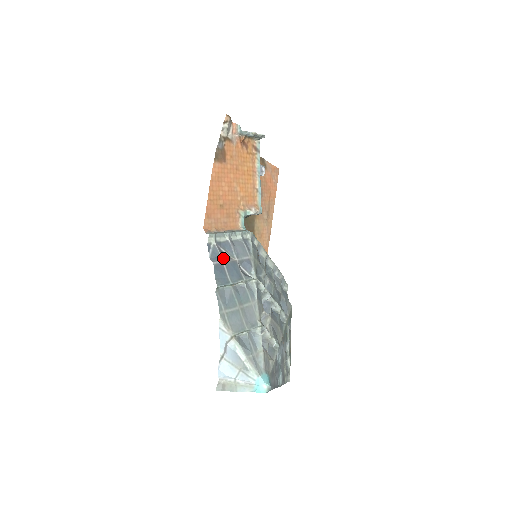
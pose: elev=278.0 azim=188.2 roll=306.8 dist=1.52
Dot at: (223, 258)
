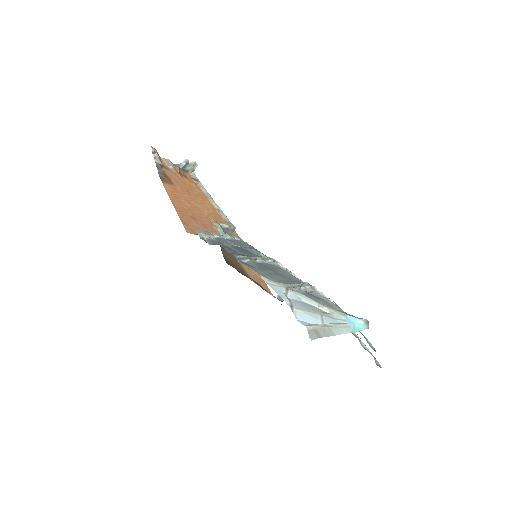
Dot at: (224, 243)
